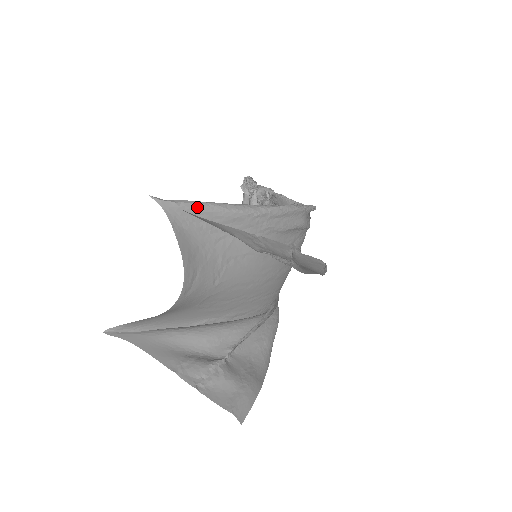
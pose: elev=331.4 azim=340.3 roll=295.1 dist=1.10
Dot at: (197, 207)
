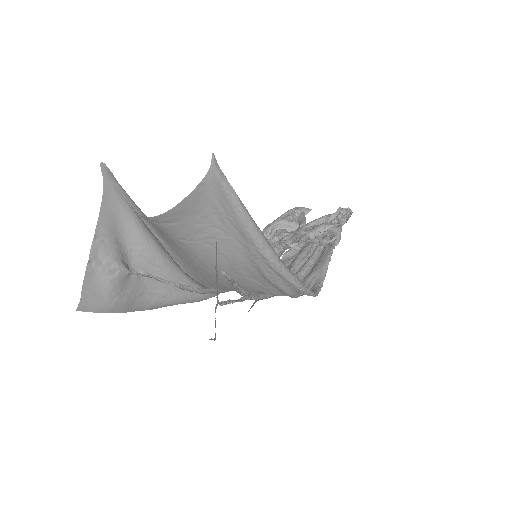
Dot at: (231, 197)
